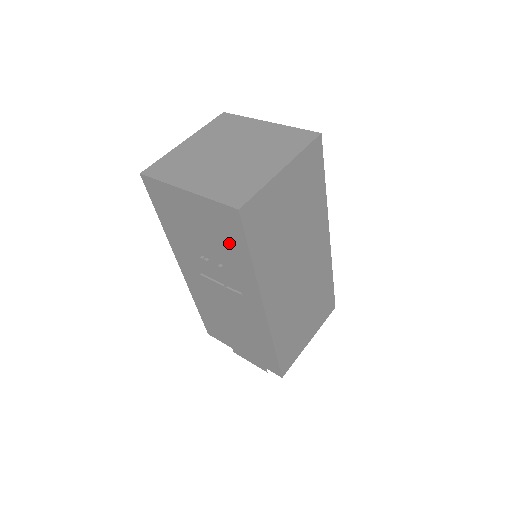
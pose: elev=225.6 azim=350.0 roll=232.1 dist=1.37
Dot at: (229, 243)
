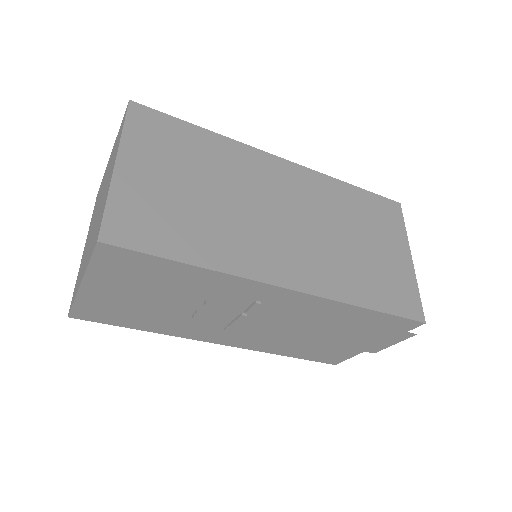
Dot at: (163, 277)
